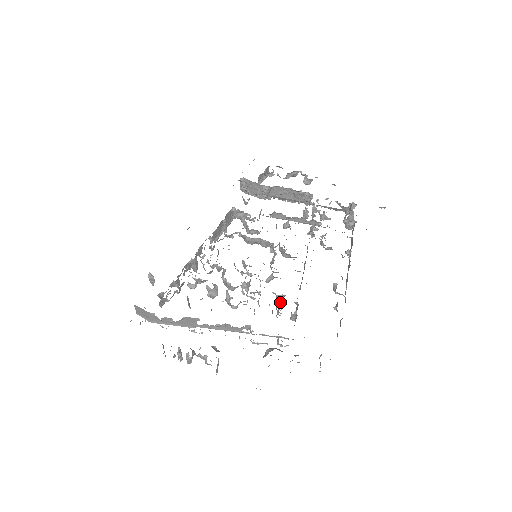
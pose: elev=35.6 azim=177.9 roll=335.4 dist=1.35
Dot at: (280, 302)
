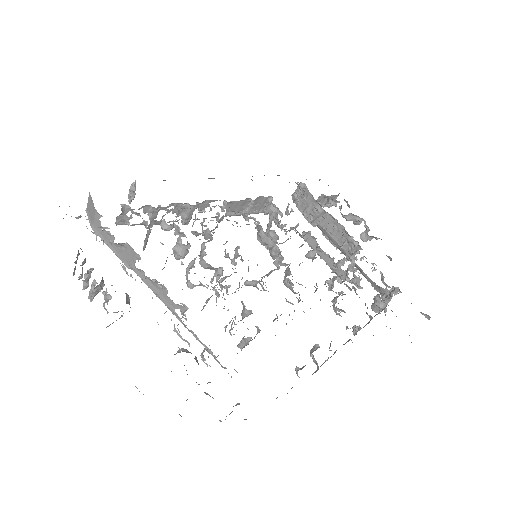
Dot at: occluded
